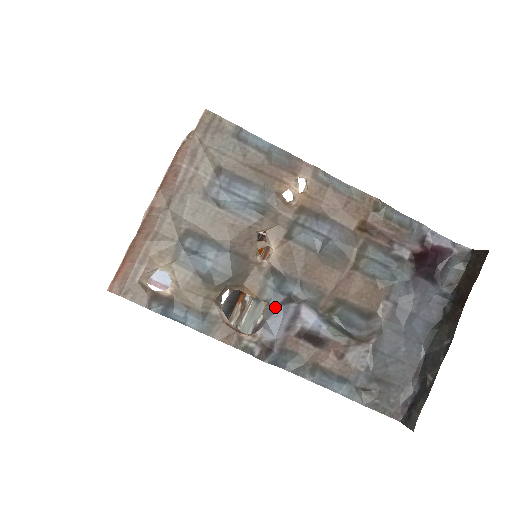
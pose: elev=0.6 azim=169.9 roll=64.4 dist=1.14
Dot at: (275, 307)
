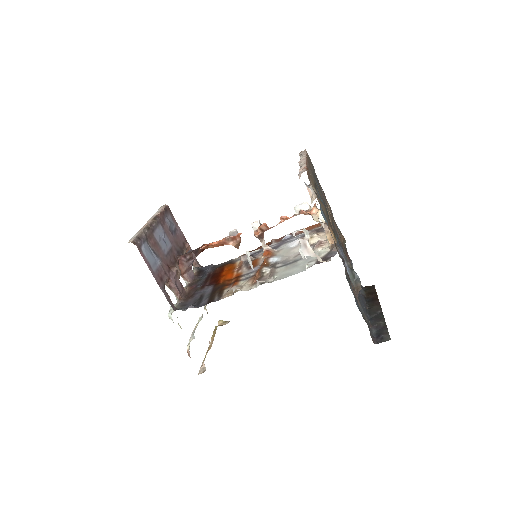
Dot at: (340, 246)
